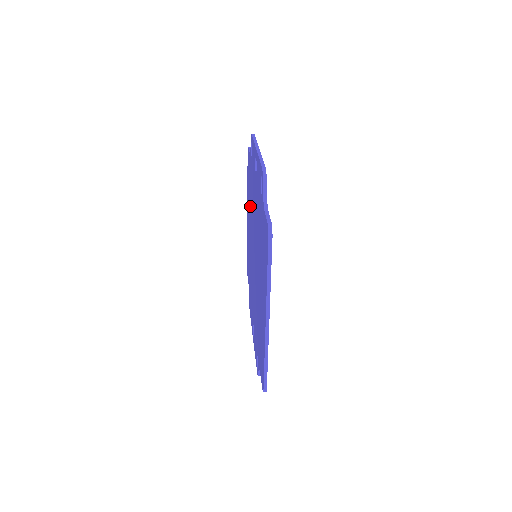
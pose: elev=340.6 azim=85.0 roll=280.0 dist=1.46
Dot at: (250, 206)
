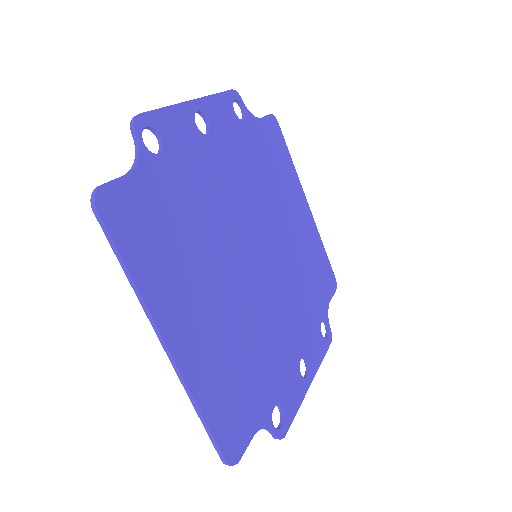
Dot at: occluded
